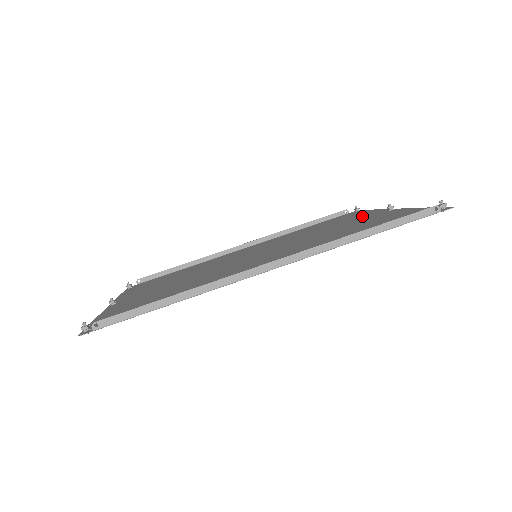
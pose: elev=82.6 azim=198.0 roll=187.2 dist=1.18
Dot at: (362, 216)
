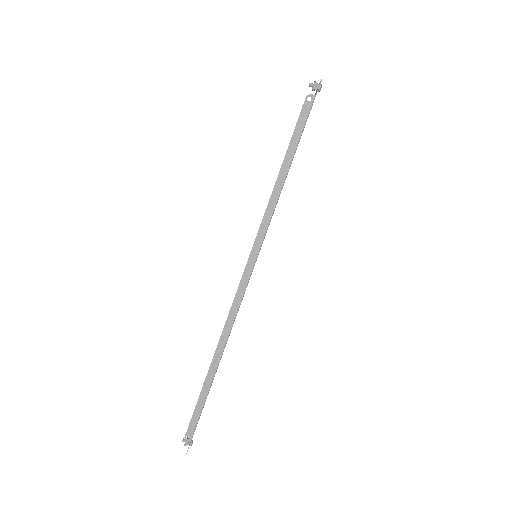
Dot at: occluded
